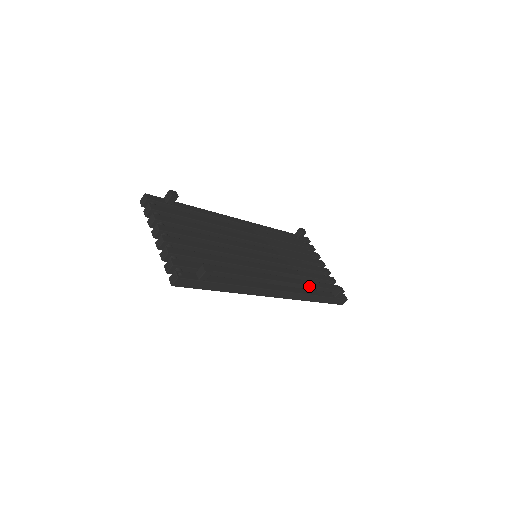
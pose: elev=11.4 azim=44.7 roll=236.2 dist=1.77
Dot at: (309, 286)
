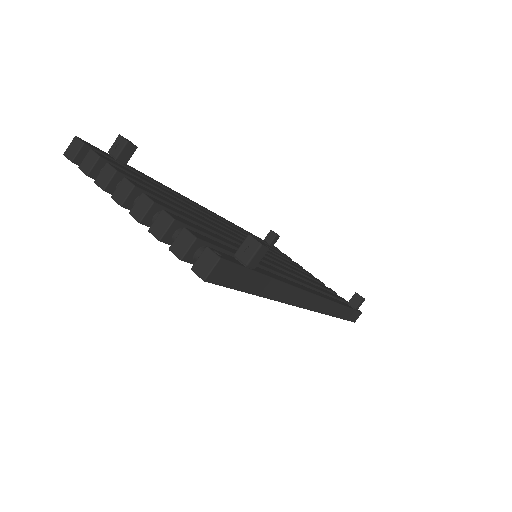
Dot at: (328, 295)
